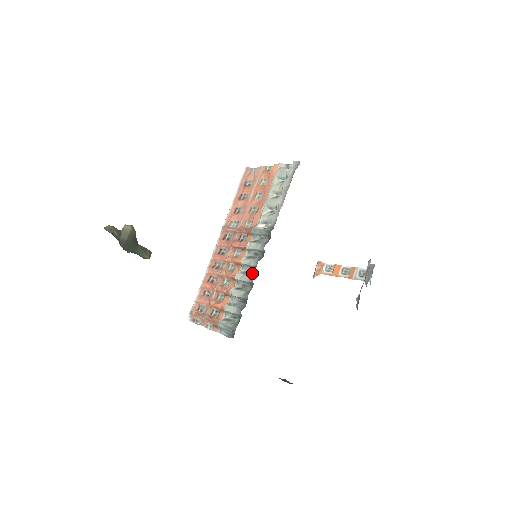
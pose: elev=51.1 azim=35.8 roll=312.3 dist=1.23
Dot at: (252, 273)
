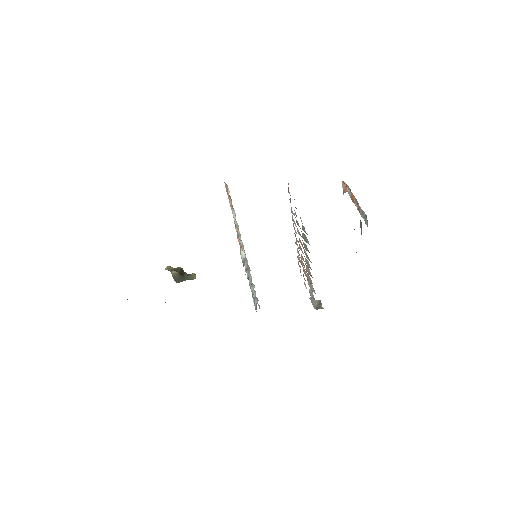
Dot at: (250, 282)
